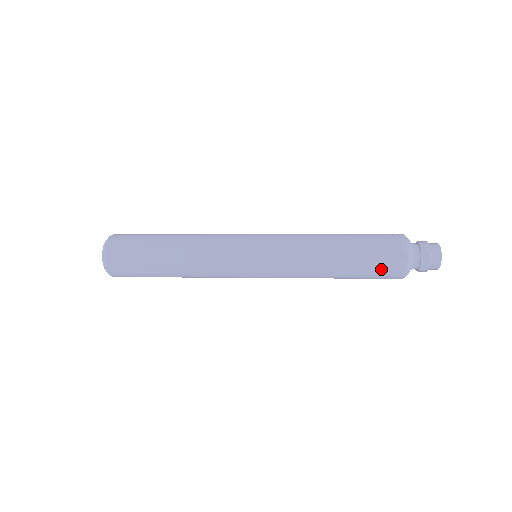
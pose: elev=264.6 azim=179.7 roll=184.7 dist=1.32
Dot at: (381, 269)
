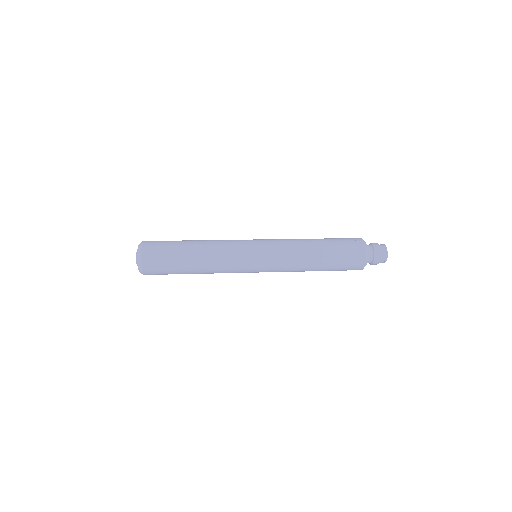
Dot at: (348, 253)
